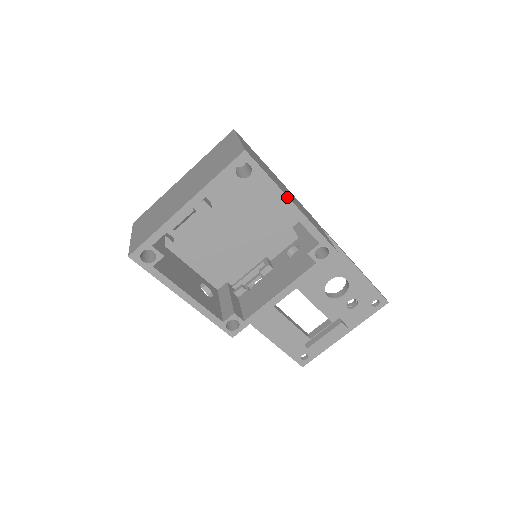
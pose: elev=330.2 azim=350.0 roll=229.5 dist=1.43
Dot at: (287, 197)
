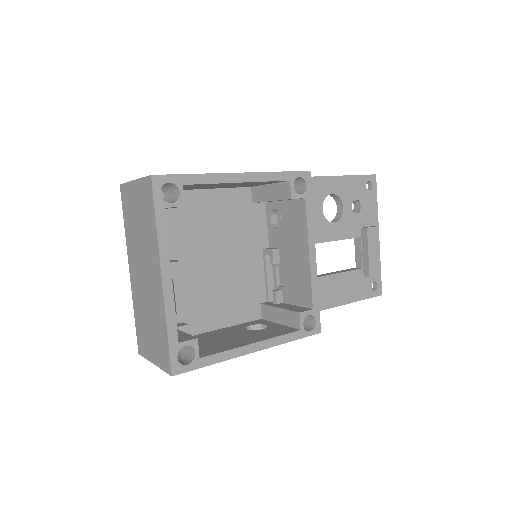
Dot at: (226, 174)
